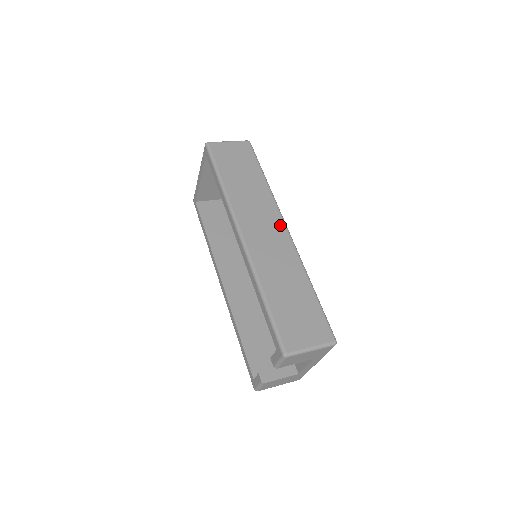
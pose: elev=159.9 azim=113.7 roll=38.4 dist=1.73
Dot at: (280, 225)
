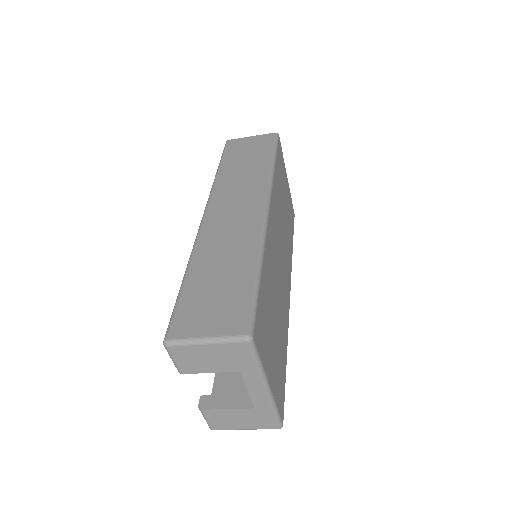
Dot at: (259, 203)
